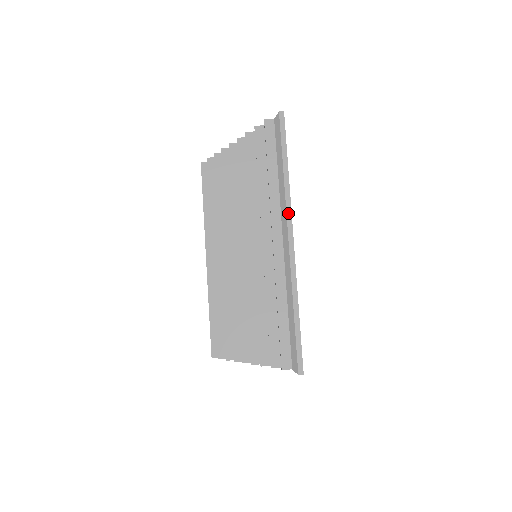
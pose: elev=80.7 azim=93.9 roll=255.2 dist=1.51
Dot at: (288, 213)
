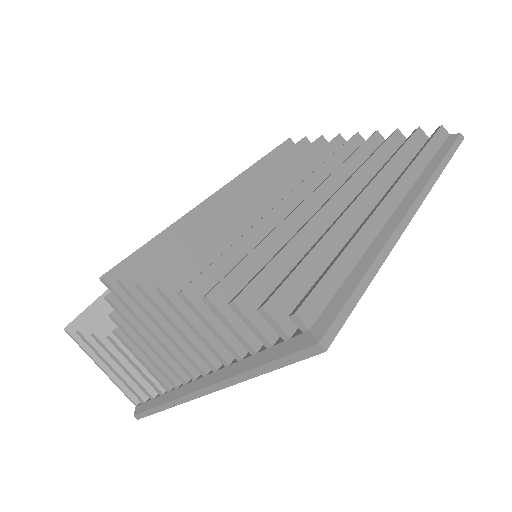
Dot at: (425, 190)
